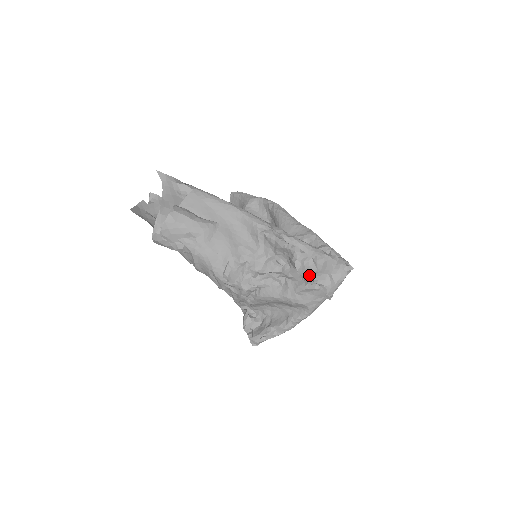
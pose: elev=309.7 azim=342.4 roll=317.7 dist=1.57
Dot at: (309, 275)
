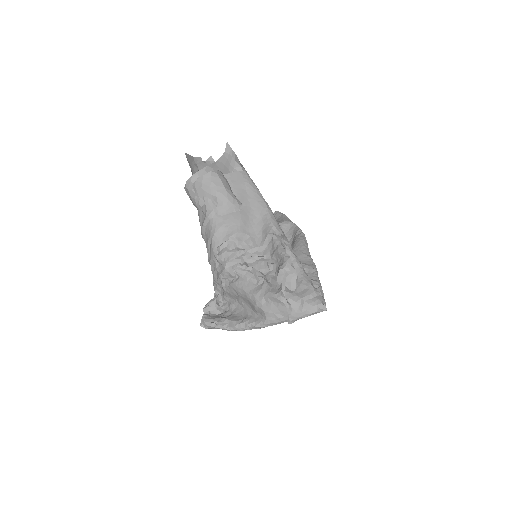
Dot at: (285, 289)
